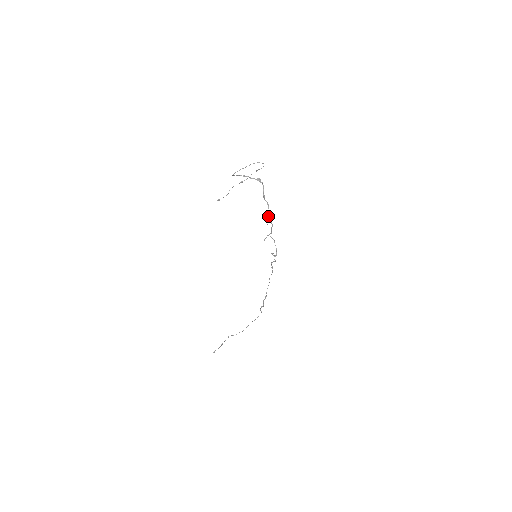
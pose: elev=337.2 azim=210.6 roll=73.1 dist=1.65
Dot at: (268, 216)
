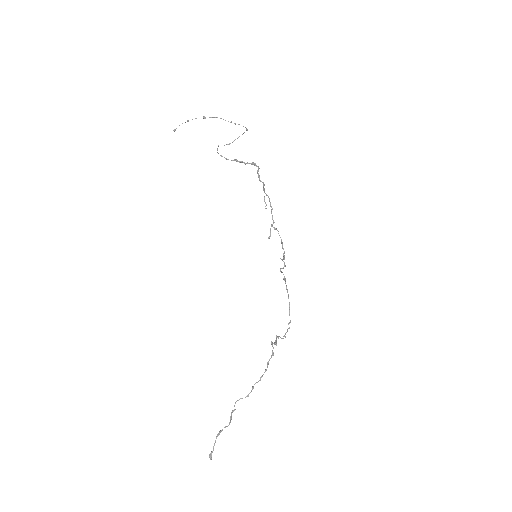
Dot at: (264, 196)
